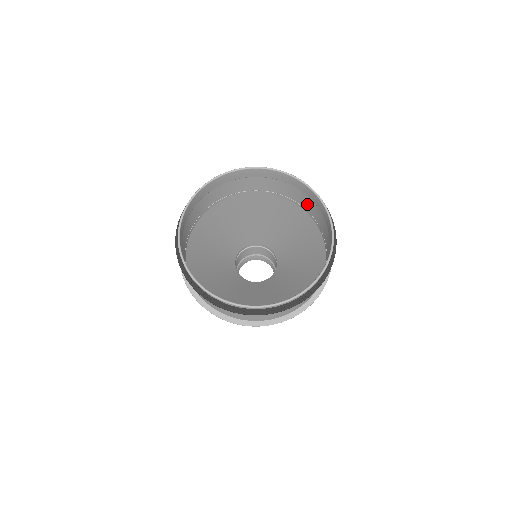
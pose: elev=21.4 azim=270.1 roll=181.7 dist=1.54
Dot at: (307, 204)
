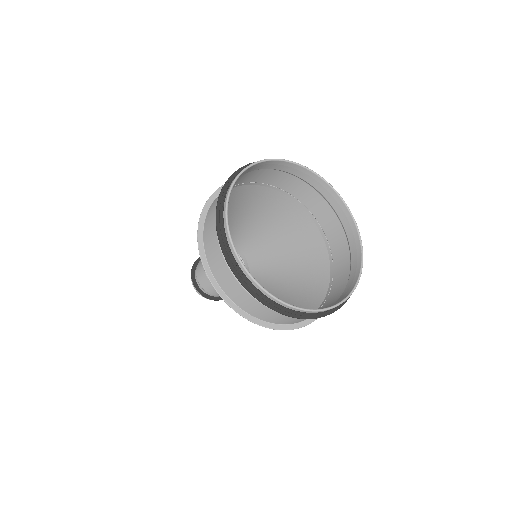
Dot at: (337, 244)
